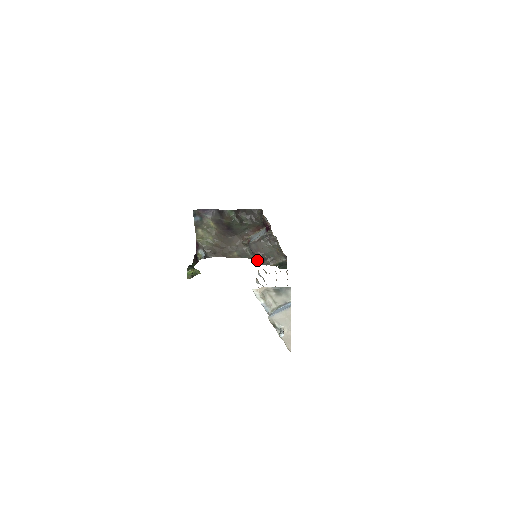
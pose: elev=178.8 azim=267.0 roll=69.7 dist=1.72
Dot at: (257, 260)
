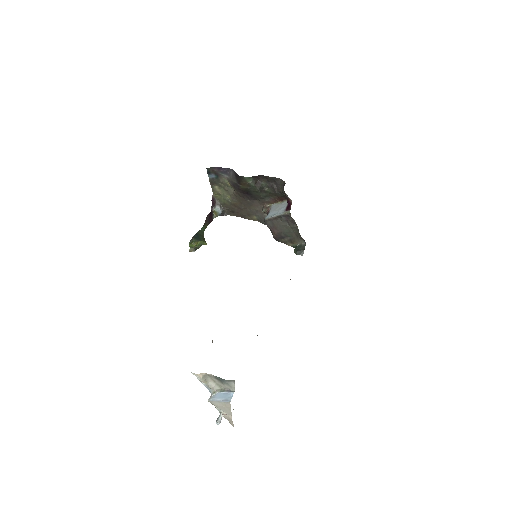
Dot at: (273, 236)
